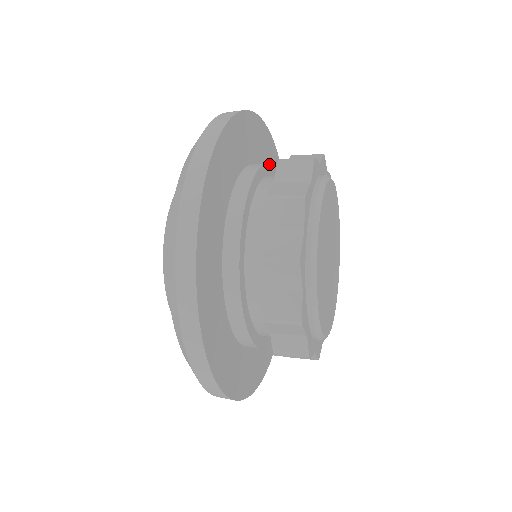
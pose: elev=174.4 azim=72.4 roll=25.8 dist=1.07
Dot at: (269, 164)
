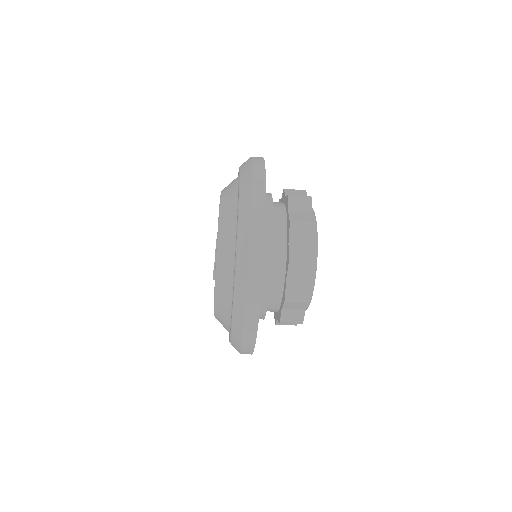
Dot at: occluded
